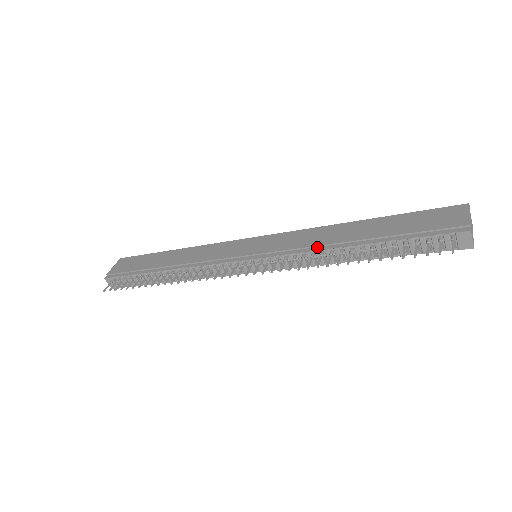
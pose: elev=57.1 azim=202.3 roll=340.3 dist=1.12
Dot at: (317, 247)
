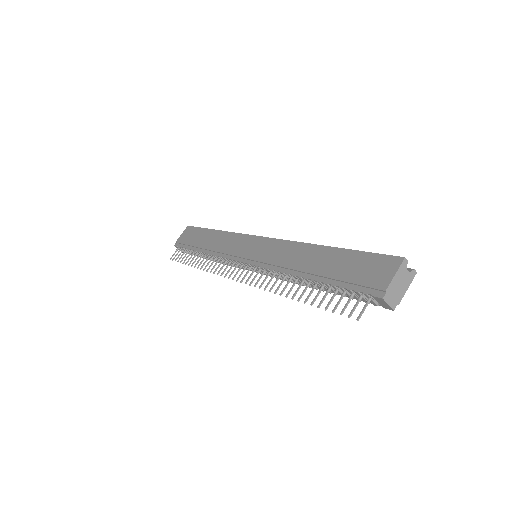
Dot at: (284, 268)
